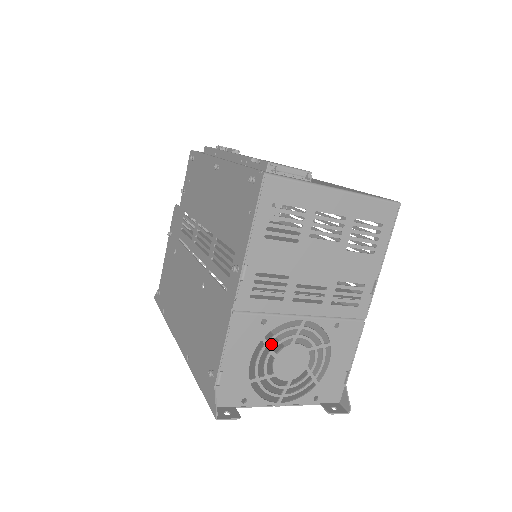
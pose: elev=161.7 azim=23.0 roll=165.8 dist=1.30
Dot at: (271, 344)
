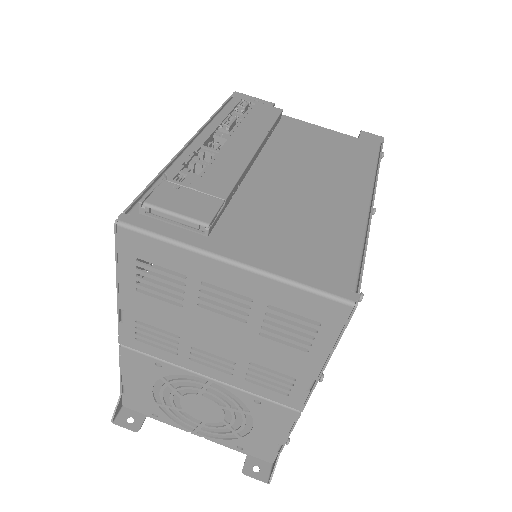
Dot at: occluded
